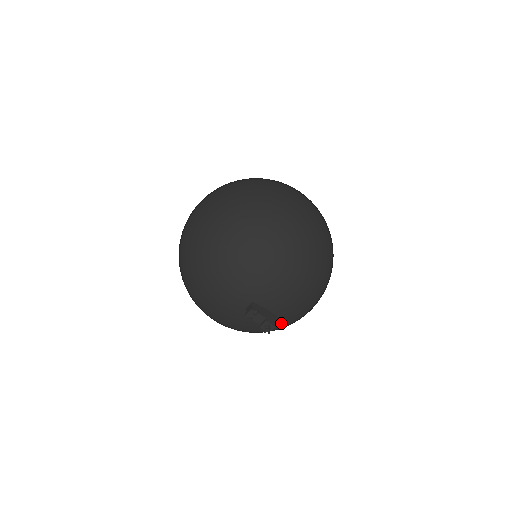
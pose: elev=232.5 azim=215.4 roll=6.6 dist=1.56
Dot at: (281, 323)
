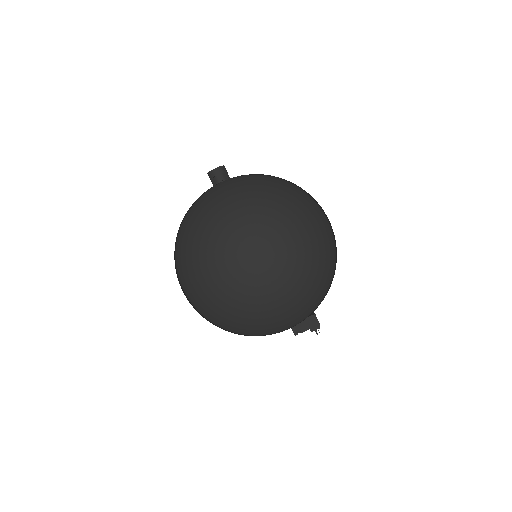
Dot at: occluded
